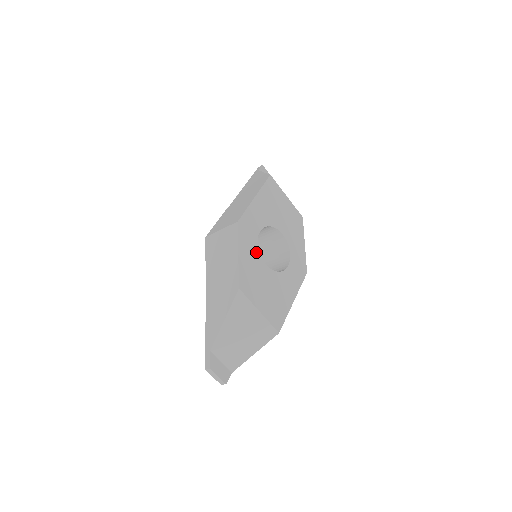
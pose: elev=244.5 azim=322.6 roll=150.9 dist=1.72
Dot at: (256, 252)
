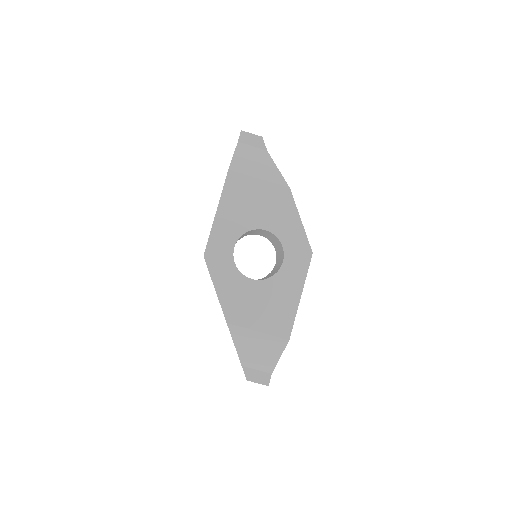
Dot at: (236, 273)
